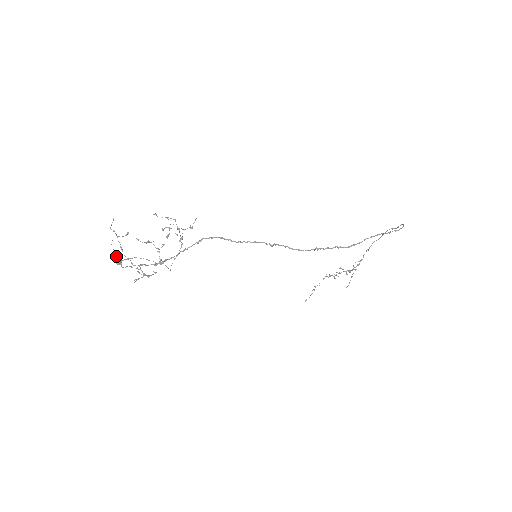
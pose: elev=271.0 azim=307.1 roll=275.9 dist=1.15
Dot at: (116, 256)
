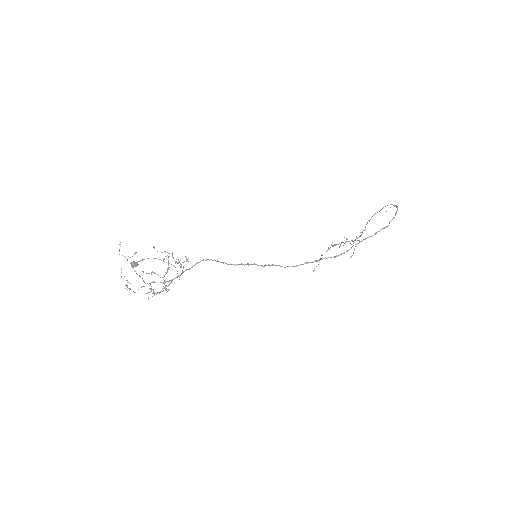
Dot at: (127, 287)
